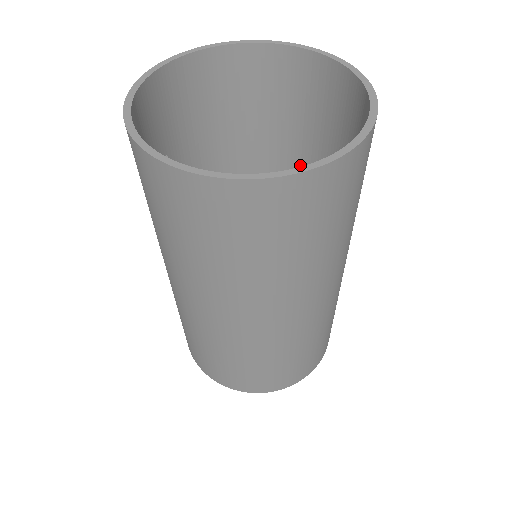
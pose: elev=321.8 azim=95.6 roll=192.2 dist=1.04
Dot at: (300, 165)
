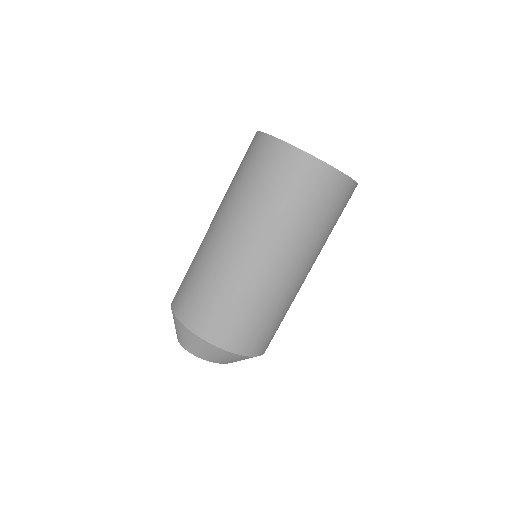
Dot at: occluded
